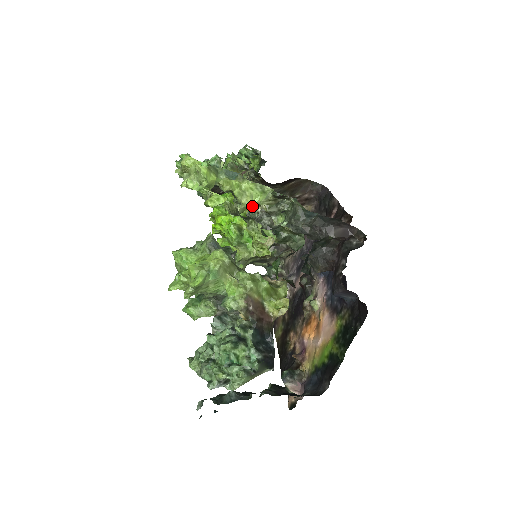
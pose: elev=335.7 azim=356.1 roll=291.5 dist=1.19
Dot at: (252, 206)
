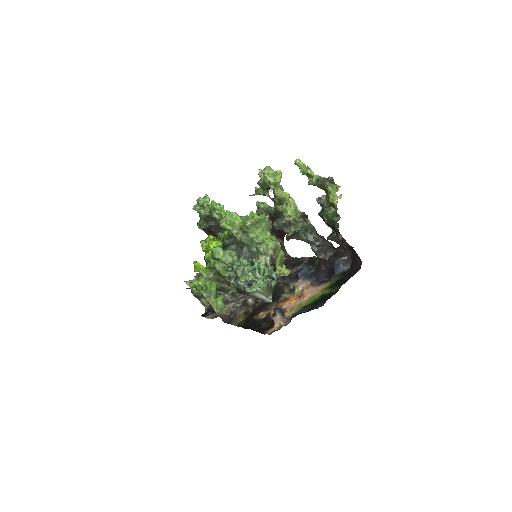
Dot at: (284, 215)
